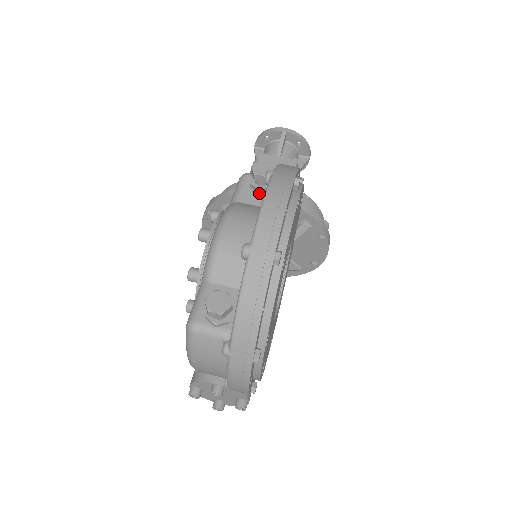
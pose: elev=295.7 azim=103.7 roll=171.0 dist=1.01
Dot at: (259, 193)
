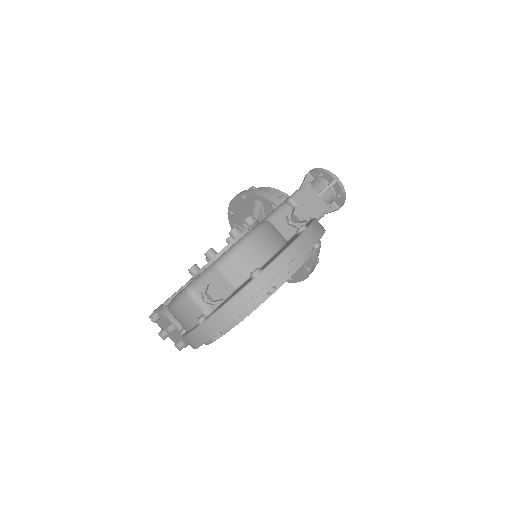
Dot at: (288, 225)
